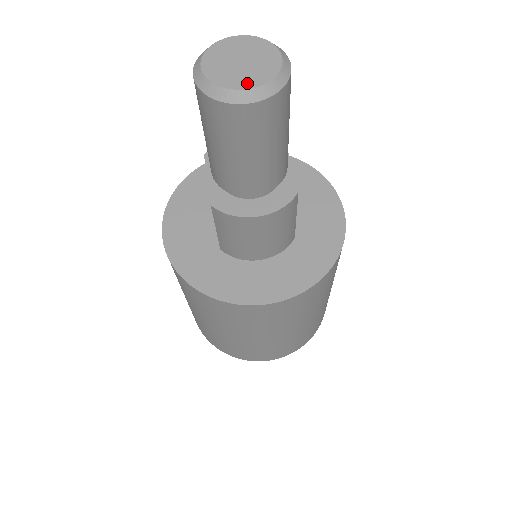
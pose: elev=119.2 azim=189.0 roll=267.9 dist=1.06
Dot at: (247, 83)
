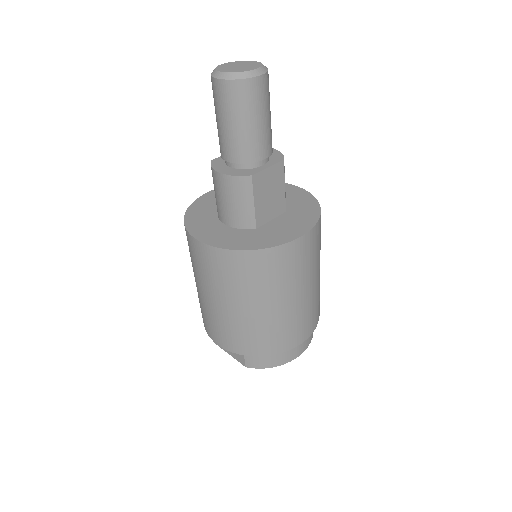
Dot at: (225, 70)
